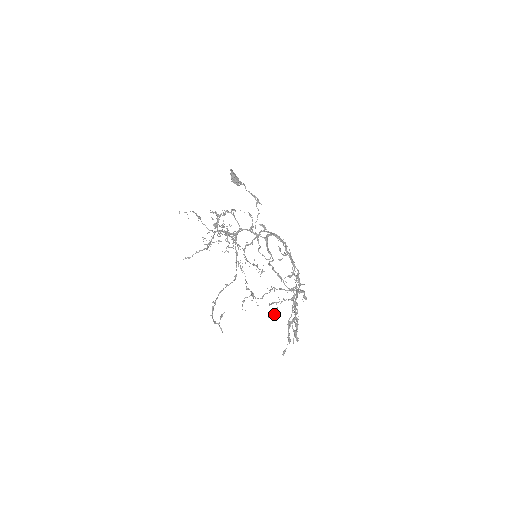
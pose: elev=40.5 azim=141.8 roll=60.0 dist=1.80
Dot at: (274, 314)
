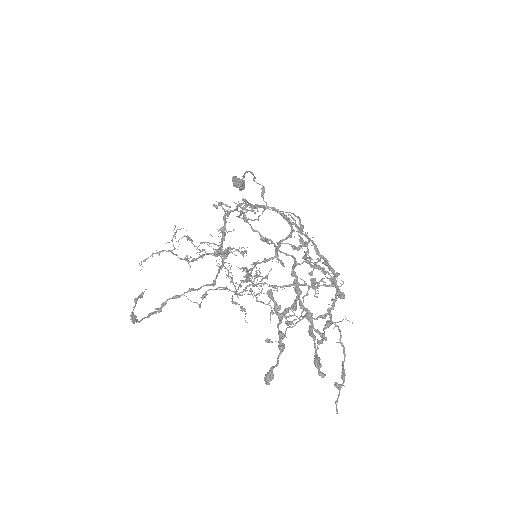
Dot at: occluded
